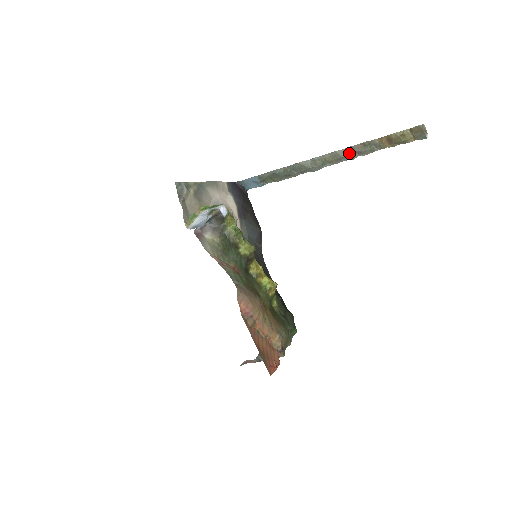
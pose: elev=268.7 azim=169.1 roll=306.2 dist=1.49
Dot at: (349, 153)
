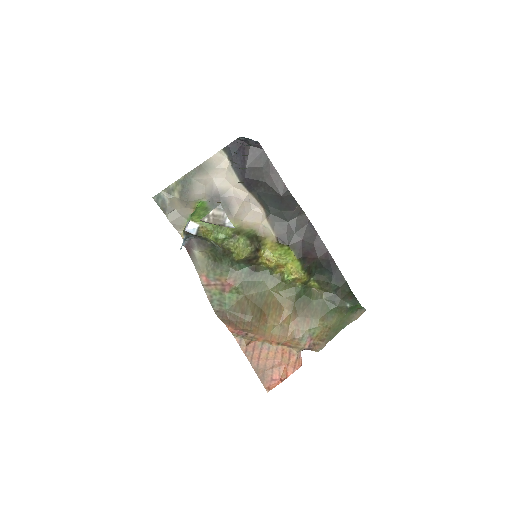
Dot at: occluded
